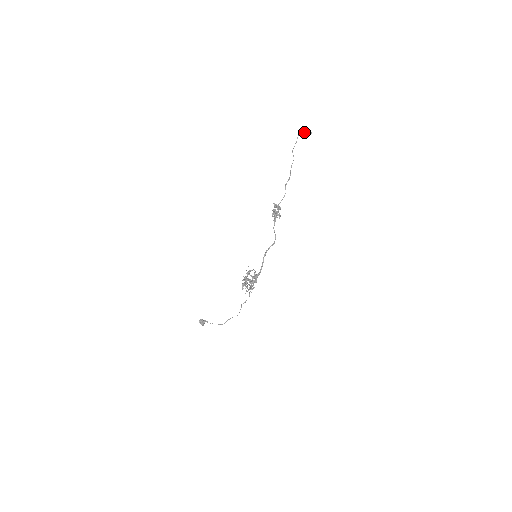
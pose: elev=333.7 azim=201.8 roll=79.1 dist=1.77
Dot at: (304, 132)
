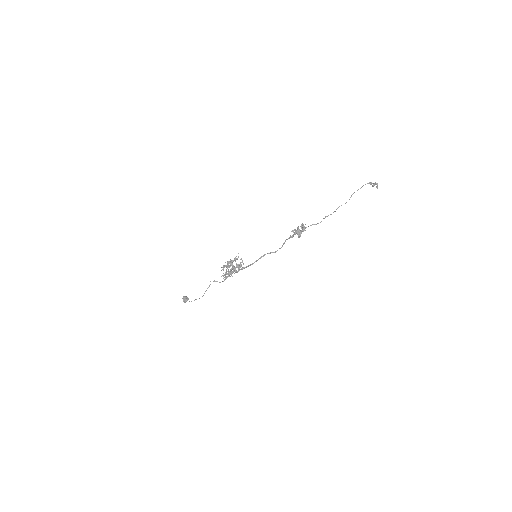
Dot at: (371, 184)
